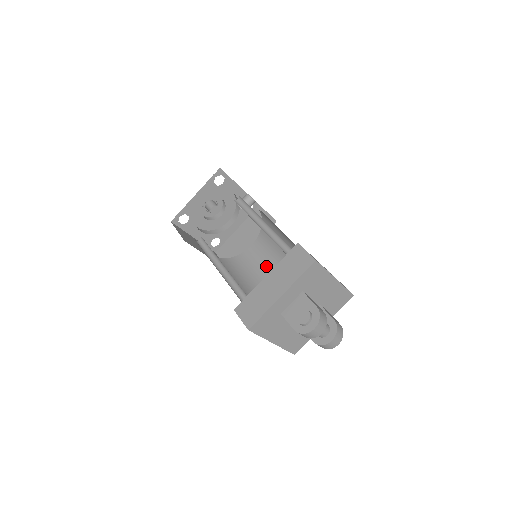
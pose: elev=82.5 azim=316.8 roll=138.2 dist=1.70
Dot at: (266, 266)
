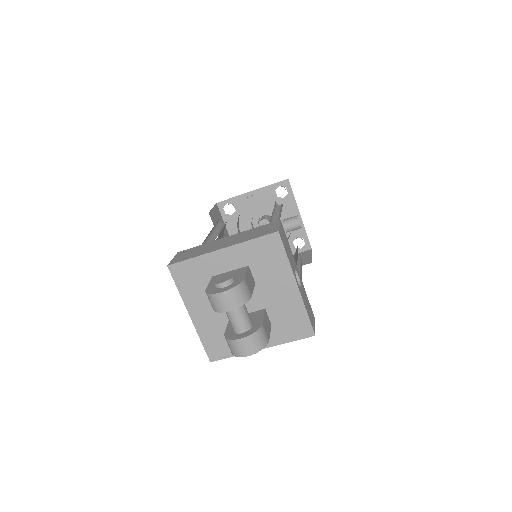
Dot at: occluded
